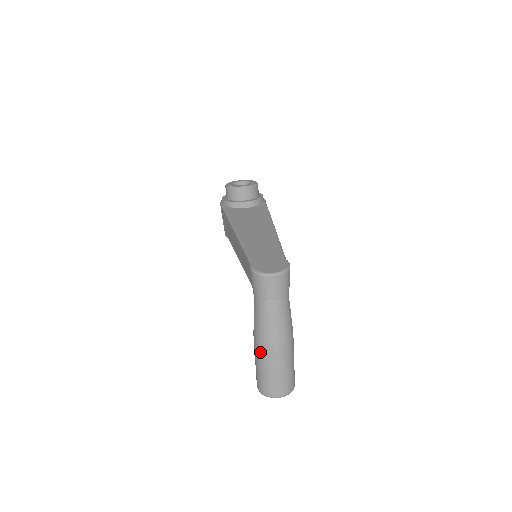
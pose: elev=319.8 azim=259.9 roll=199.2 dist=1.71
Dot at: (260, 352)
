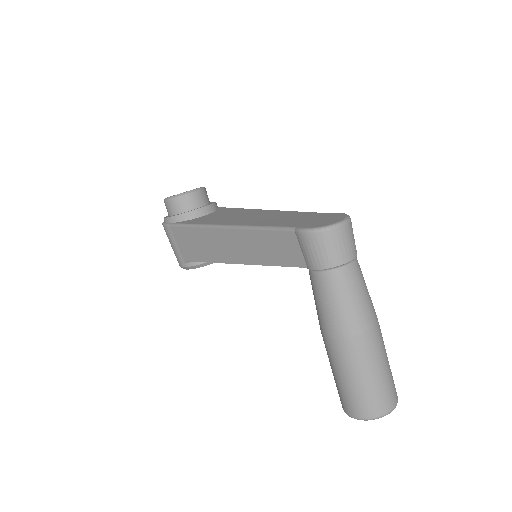
Dot at: (350, 352)
